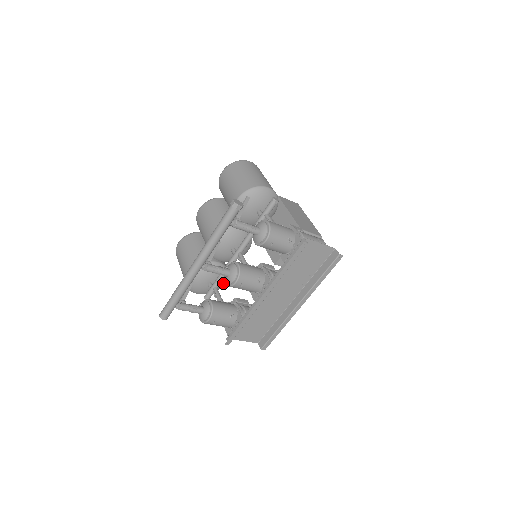
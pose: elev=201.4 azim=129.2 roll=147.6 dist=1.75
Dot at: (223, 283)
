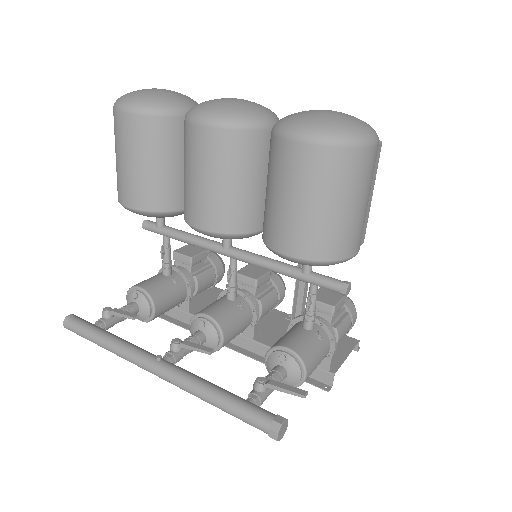
Dot at: occluded
